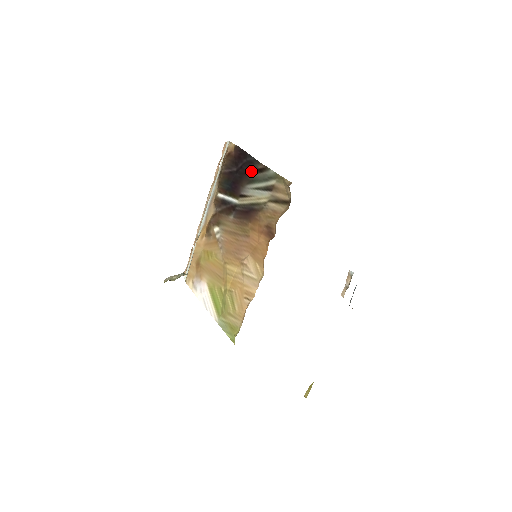
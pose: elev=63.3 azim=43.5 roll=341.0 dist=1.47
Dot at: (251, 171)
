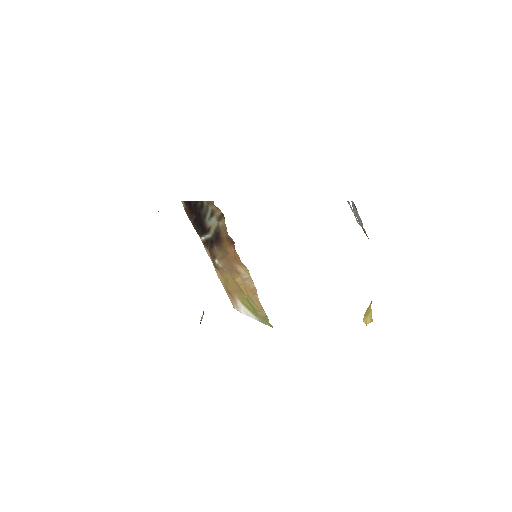
Dot at: (200, 210)
